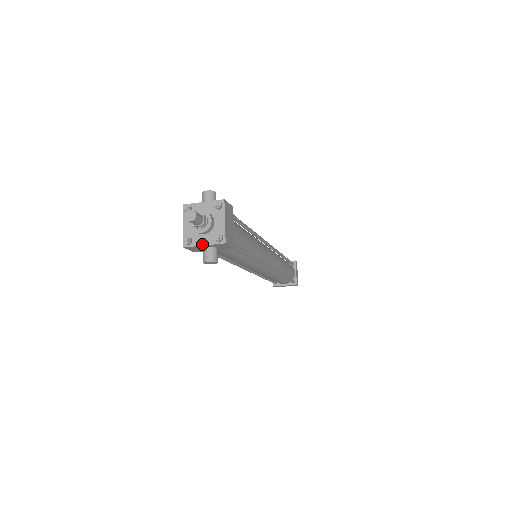
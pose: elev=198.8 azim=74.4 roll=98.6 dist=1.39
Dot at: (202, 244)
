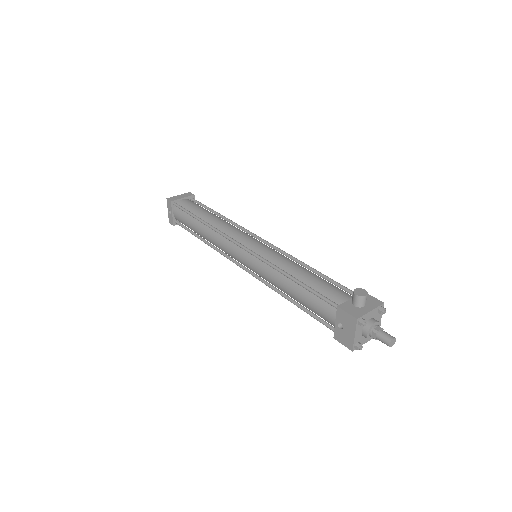
Dot at: occluded
